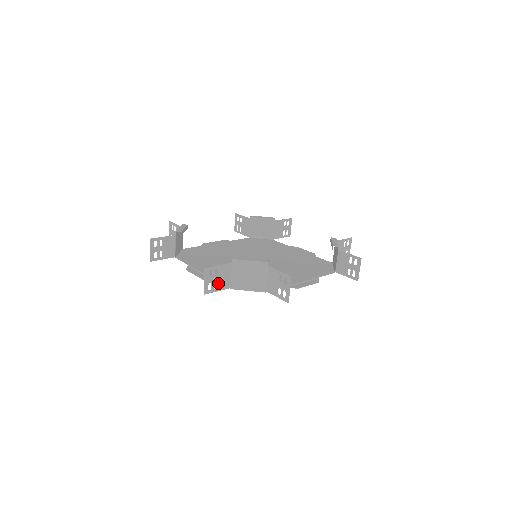
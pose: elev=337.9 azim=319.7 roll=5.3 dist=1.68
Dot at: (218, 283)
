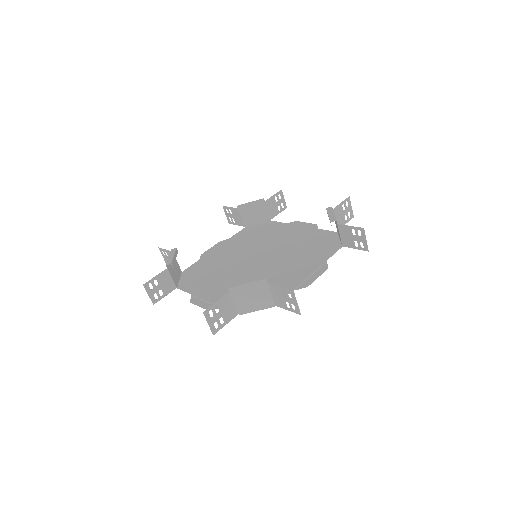
Dot at: (223, 317)
